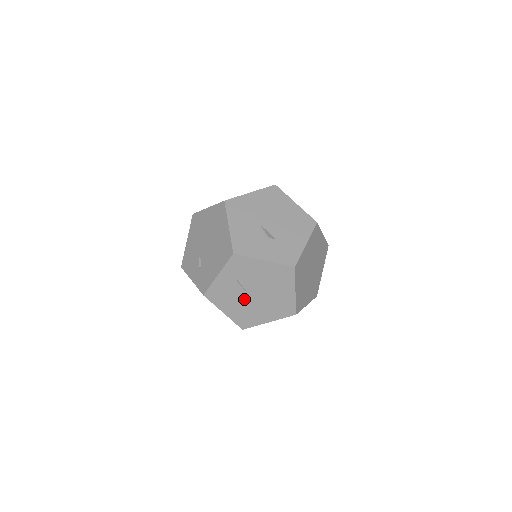
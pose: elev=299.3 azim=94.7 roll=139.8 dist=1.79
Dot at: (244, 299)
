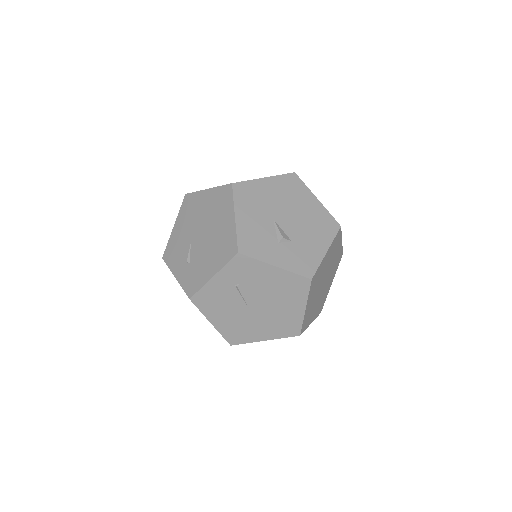
Dot at: (240, 310)
